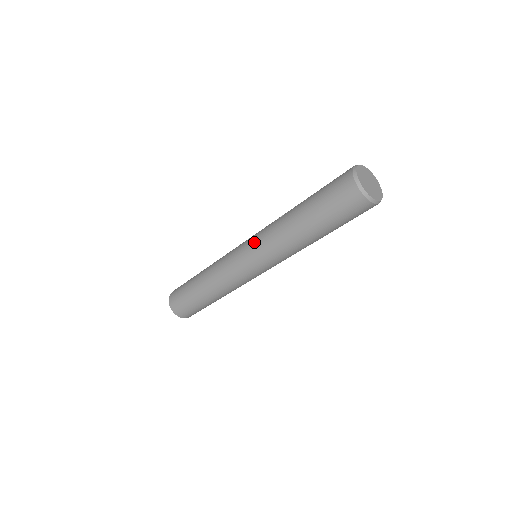
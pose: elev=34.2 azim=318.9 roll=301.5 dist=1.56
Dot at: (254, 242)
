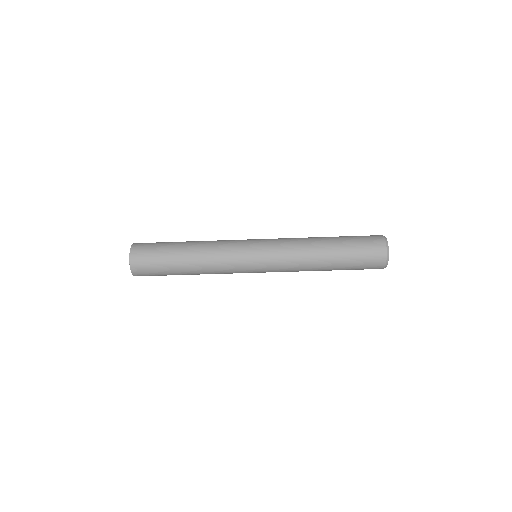
Dot at: (273, 239)
